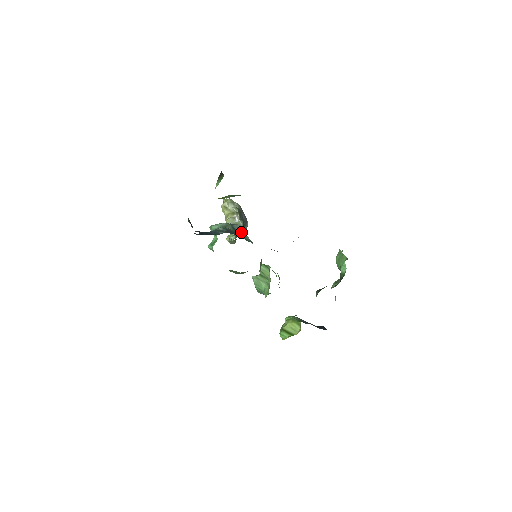
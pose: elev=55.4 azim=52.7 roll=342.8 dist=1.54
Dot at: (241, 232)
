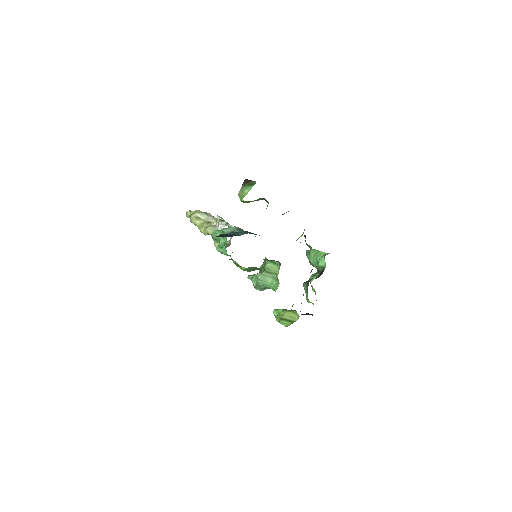
Dot at: occluded
